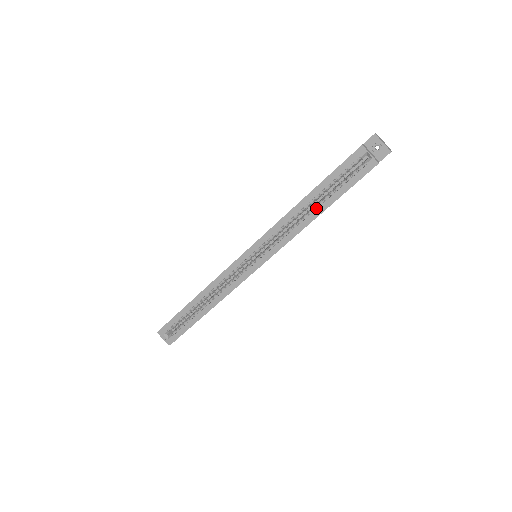
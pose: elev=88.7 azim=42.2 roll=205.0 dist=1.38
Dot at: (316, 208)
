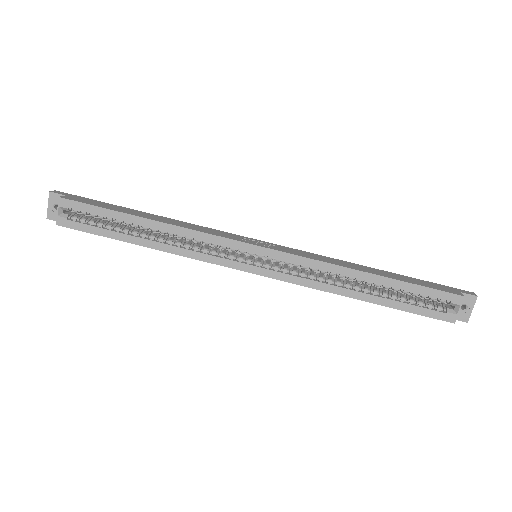
Dot at: (365, 291)
